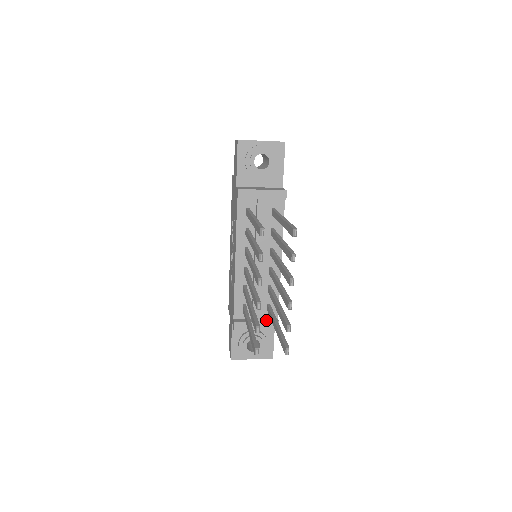
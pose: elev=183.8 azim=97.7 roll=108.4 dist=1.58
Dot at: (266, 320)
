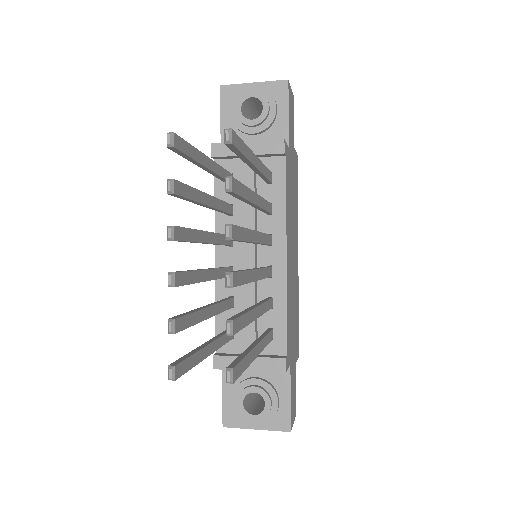
Dot at: (265, 356)
